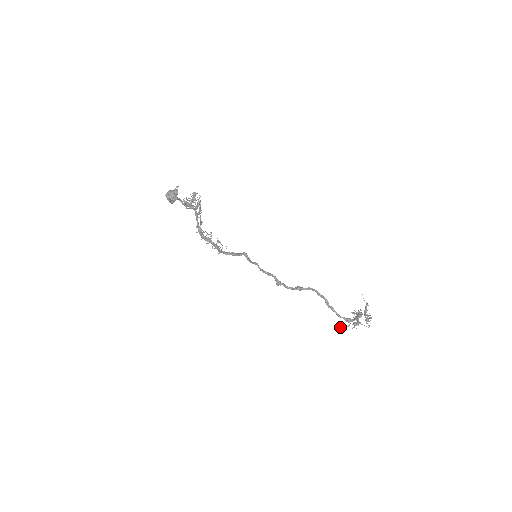
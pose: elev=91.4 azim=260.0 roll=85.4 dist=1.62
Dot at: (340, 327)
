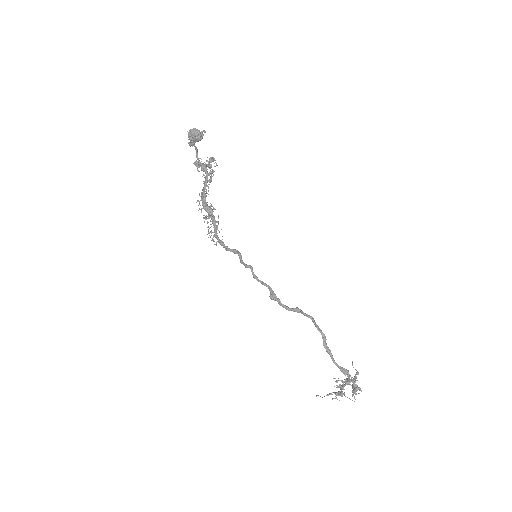
Dot at: (316, 395)
